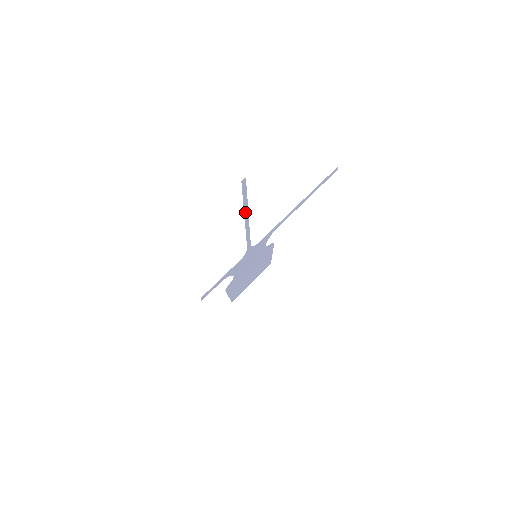
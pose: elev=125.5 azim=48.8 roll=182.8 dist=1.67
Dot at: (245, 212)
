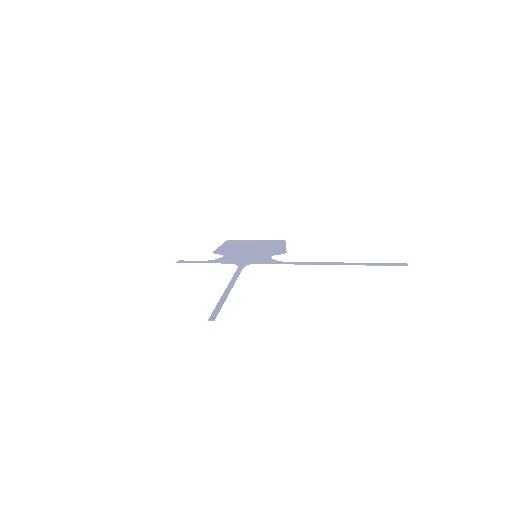
Dot at: (224, 294)
